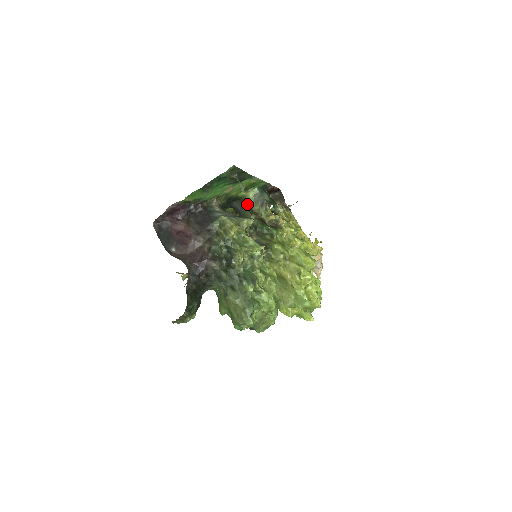
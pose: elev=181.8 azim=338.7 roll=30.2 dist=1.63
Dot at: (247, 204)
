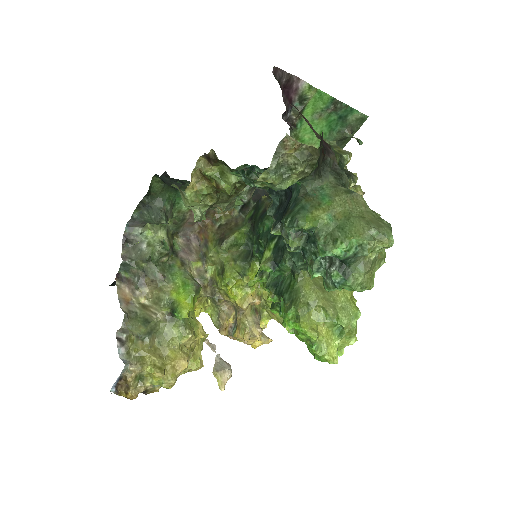
Dot at: occluded
